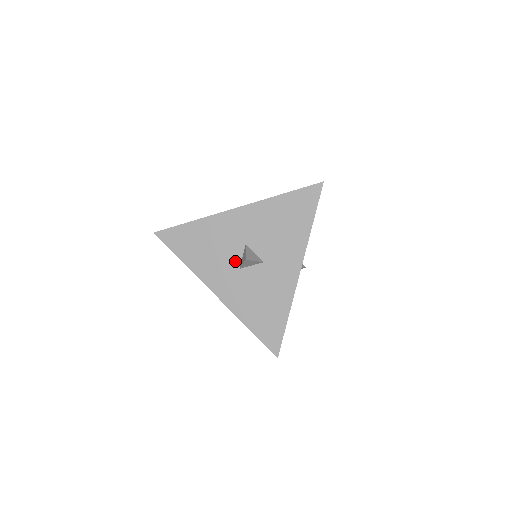
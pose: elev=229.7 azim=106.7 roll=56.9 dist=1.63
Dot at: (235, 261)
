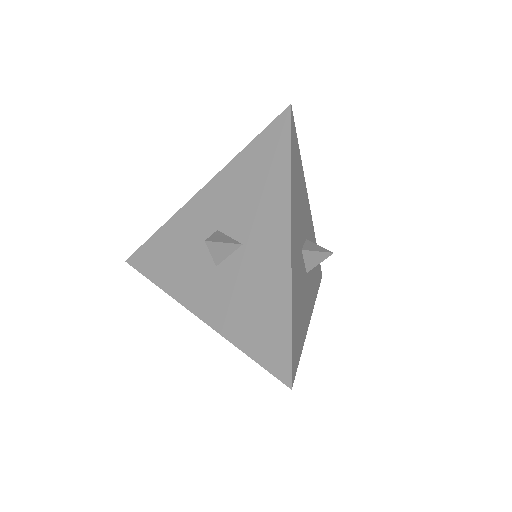
Dot at: (209, 258)
